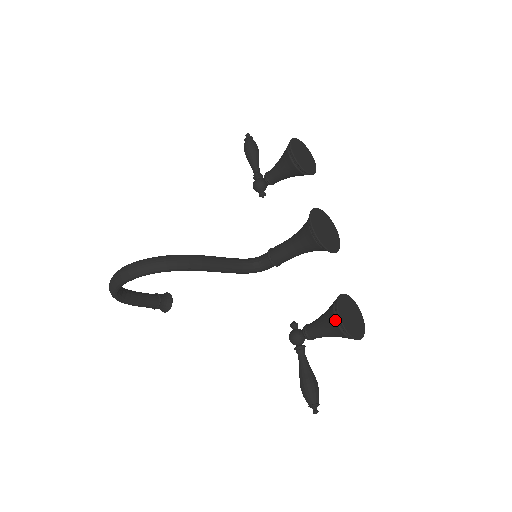
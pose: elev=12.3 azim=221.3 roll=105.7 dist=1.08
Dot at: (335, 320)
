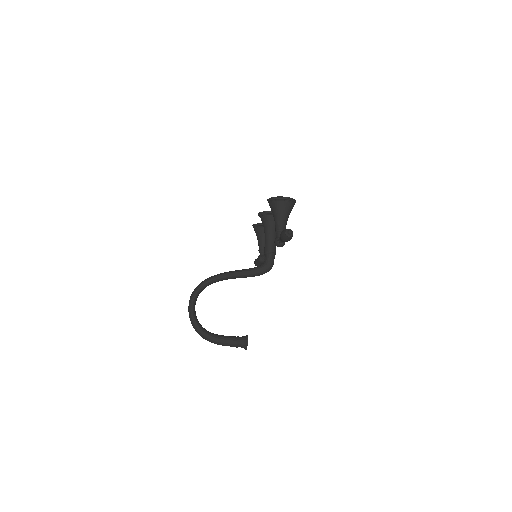
Dot at: (269, 203)
